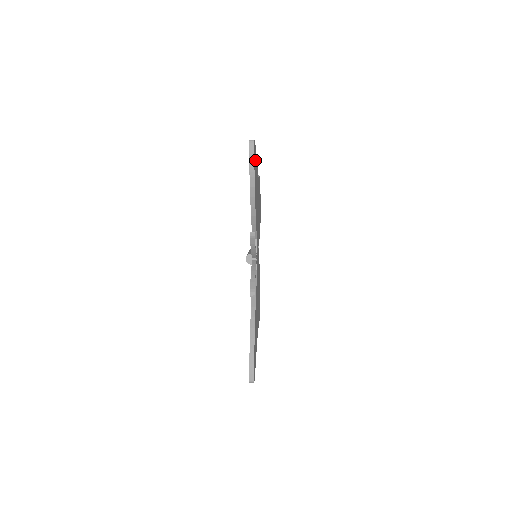
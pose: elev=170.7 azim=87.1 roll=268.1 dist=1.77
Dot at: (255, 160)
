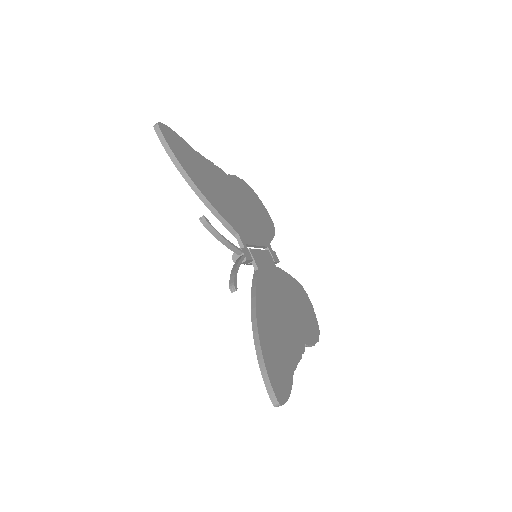
Dot at: (180, 145)
